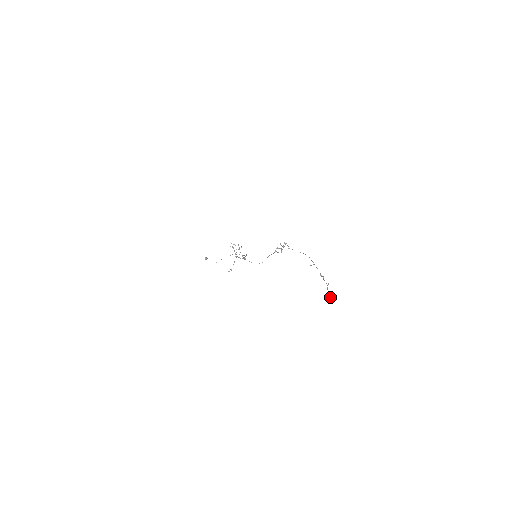
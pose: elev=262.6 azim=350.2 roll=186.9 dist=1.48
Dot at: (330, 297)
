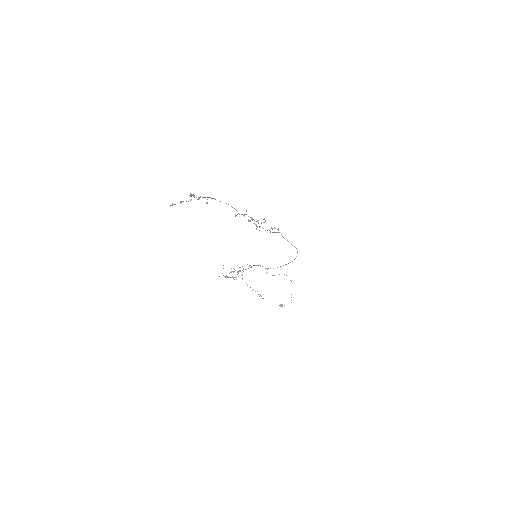
Dot at: (171, 205)
